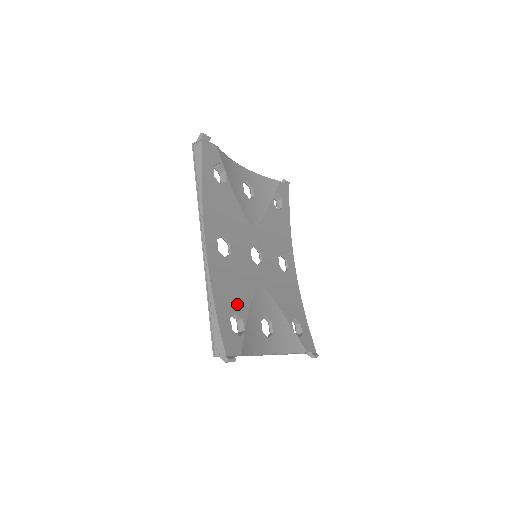
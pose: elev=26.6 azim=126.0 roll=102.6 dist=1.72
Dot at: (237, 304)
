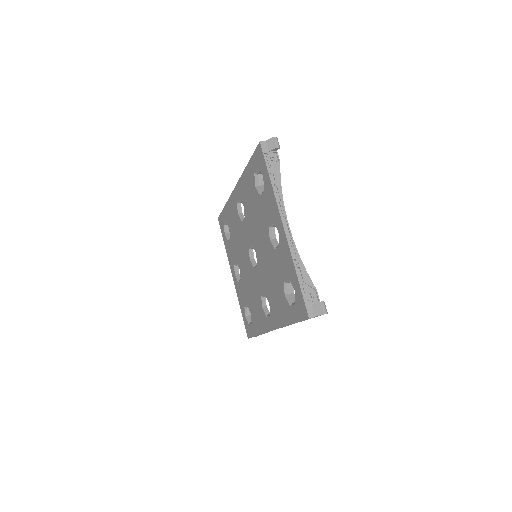
Dot at: occluded
